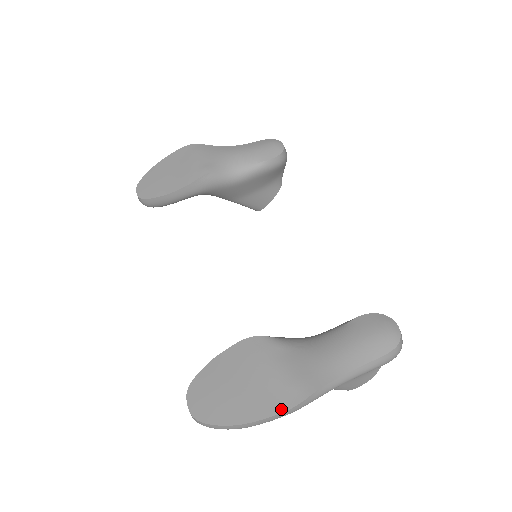
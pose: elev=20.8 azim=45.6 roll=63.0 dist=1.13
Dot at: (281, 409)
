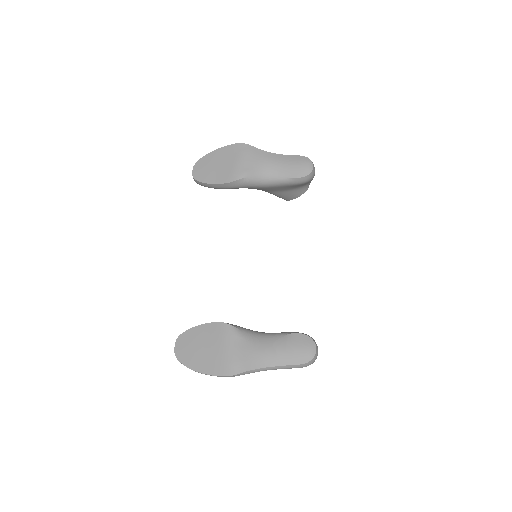
Dot at: (222, 374)
